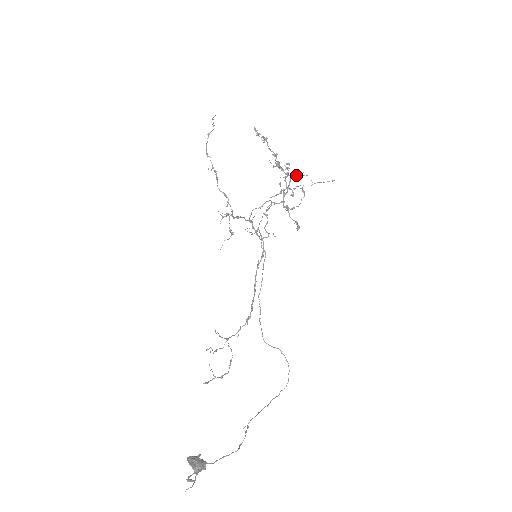
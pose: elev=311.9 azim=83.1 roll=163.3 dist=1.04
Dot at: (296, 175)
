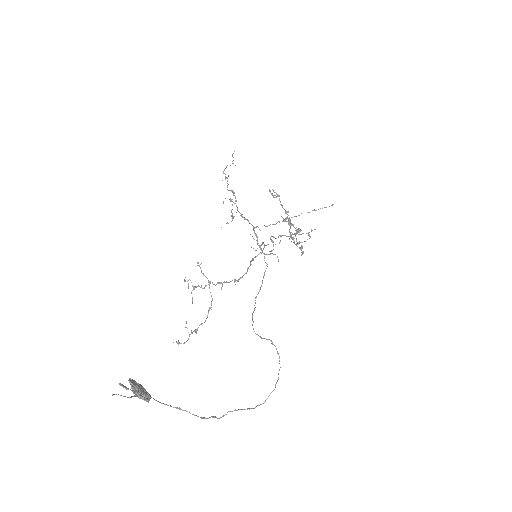
Dot at: (306, 233)
